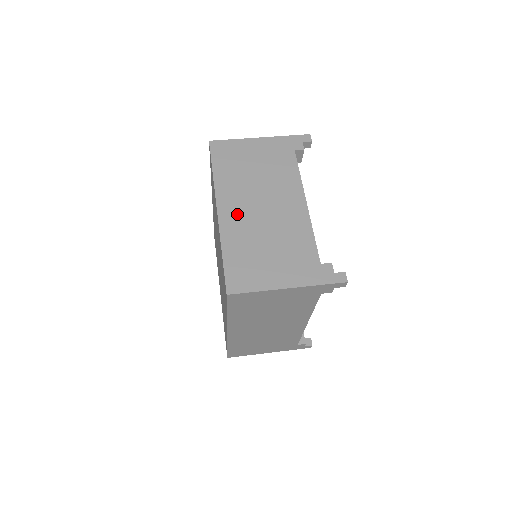
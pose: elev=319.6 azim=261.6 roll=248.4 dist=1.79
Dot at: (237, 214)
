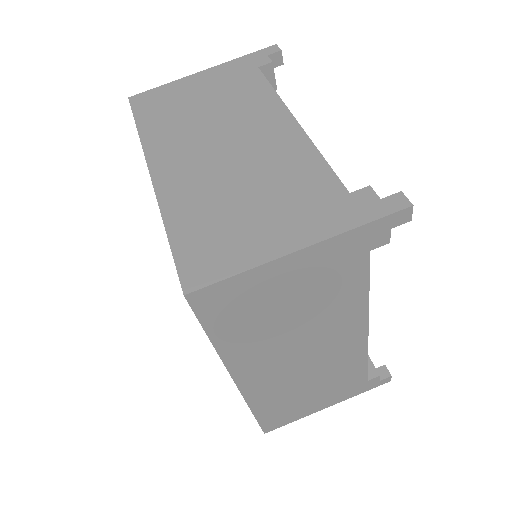
Dot at: (183, 169)
